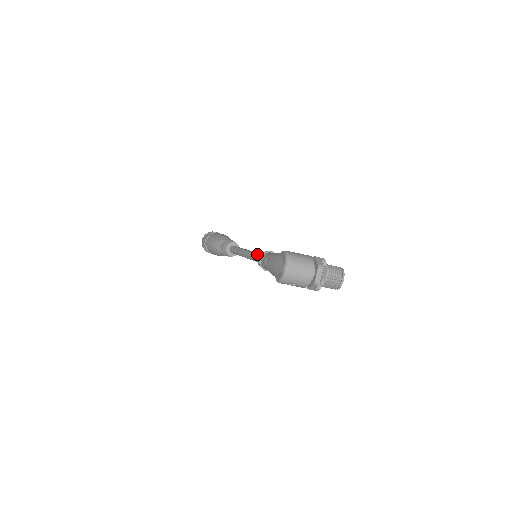
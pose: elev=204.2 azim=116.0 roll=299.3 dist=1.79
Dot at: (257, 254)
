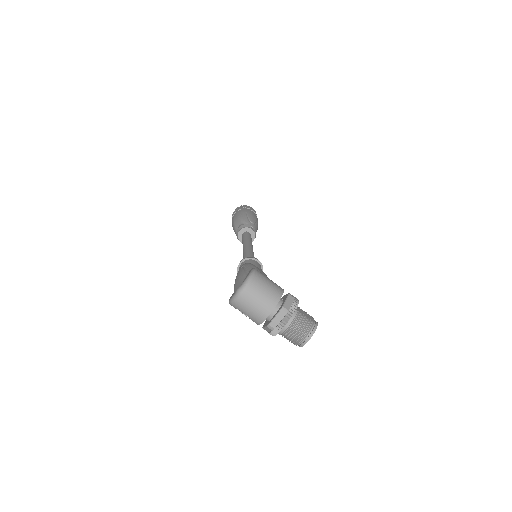
Dot at: (248, 255)
